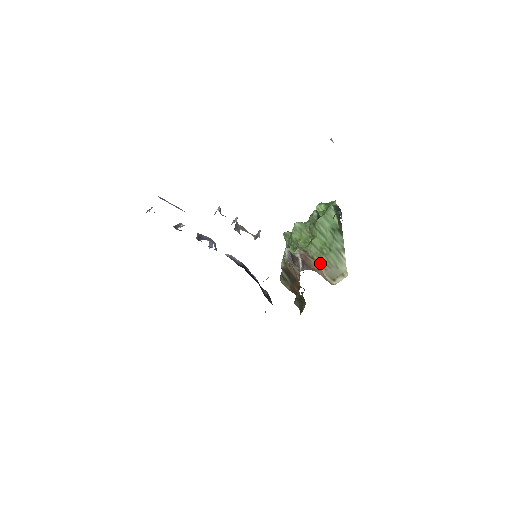
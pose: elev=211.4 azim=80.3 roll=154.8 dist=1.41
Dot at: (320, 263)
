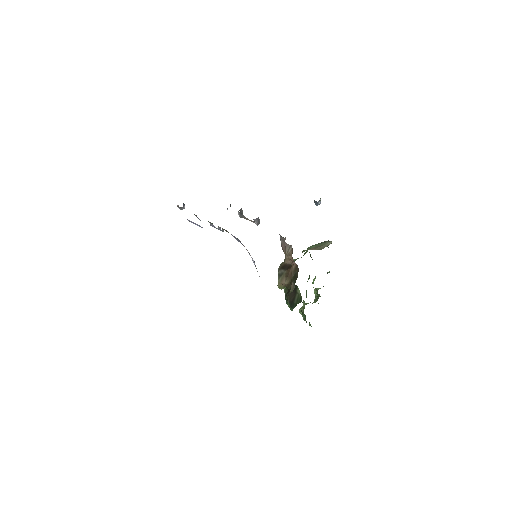
Dot at: (310, 249)
